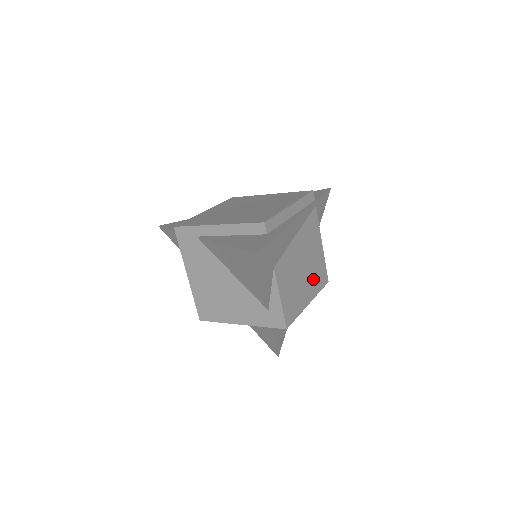
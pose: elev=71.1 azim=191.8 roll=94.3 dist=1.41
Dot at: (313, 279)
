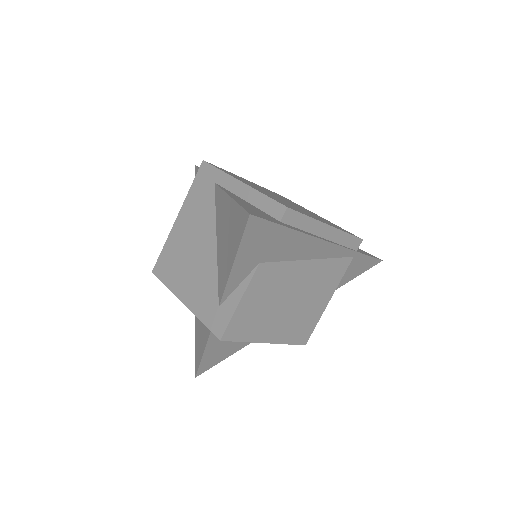
Dot at: (291, 324)
